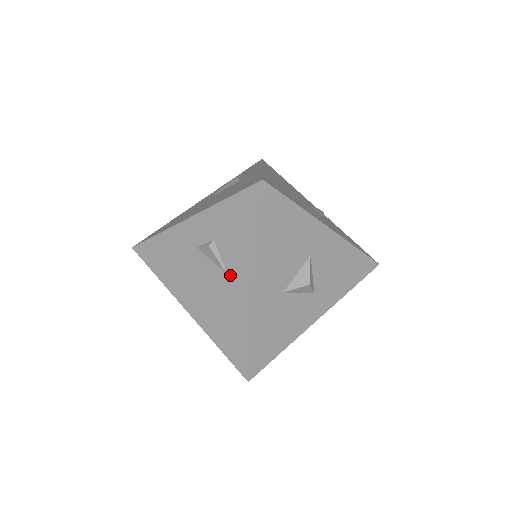
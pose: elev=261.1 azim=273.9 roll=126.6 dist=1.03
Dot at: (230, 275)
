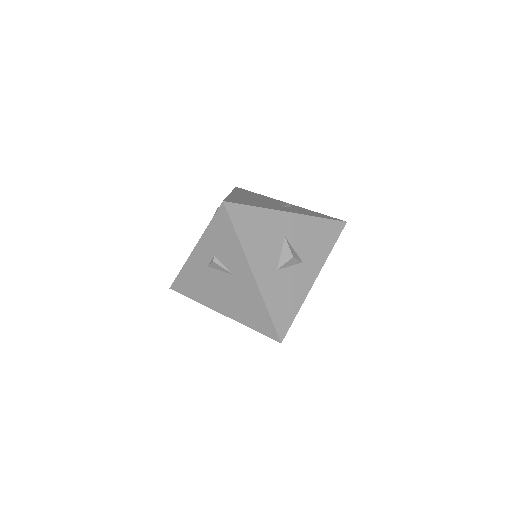
Dot at: (235, 274)
